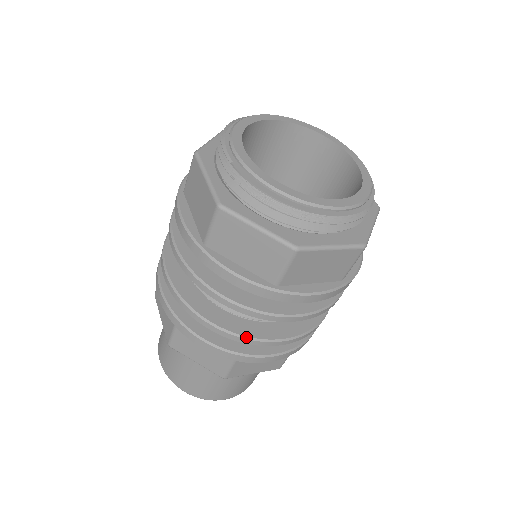
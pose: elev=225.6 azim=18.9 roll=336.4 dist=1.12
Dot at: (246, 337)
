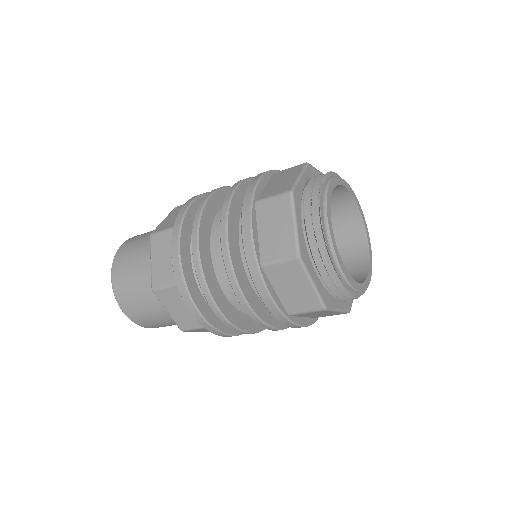
Dot at: (204, 276)
